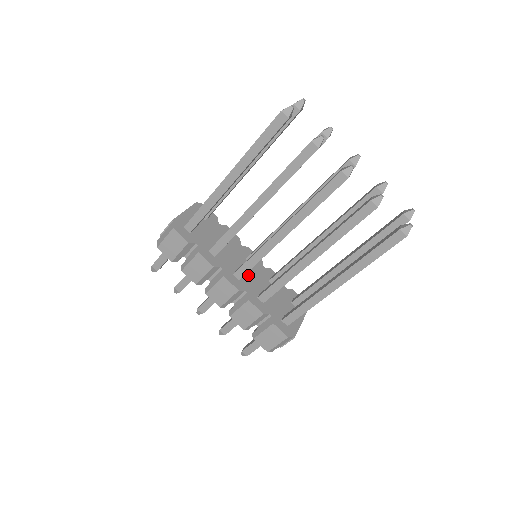
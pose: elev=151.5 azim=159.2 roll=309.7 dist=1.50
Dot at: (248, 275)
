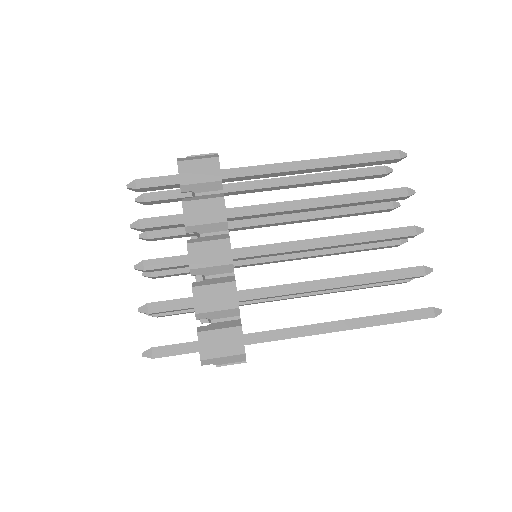
Dot at: occluded
